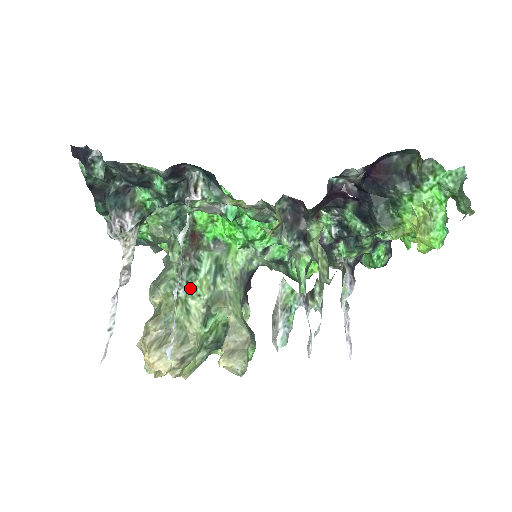
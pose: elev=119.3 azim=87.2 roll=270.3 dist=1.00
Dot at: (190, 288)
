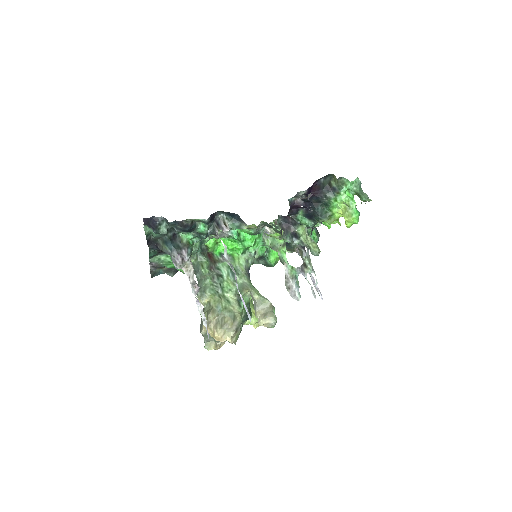
Dot at: (223, 287)
